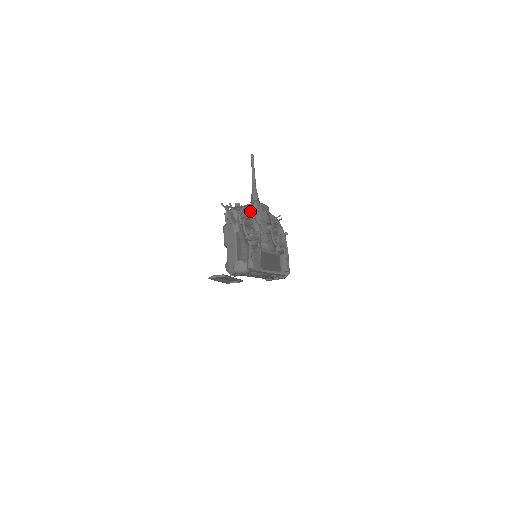
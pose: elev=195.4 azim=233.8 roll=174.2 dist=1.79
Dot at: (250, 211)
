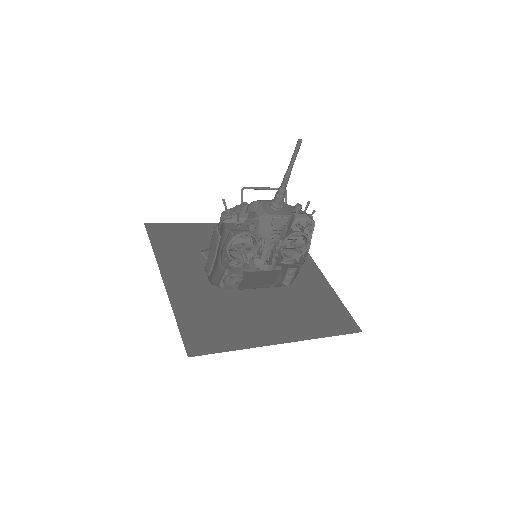
Dot at: (248, 228)
